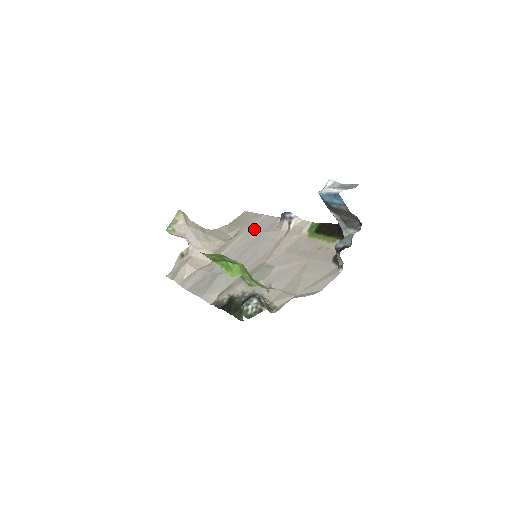
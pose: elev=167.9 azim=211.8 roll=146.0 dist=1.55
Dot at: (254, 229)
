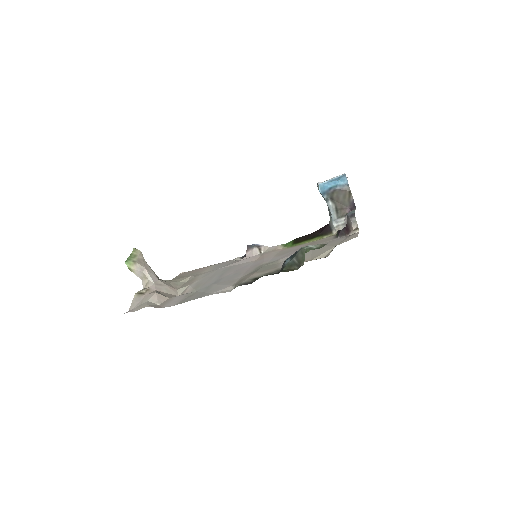
Dot at: (214, 269)
